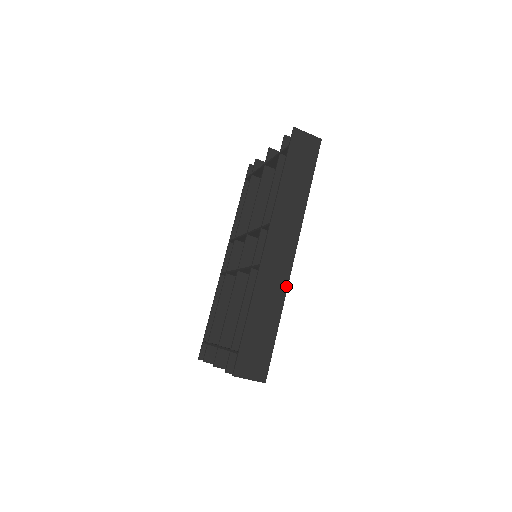
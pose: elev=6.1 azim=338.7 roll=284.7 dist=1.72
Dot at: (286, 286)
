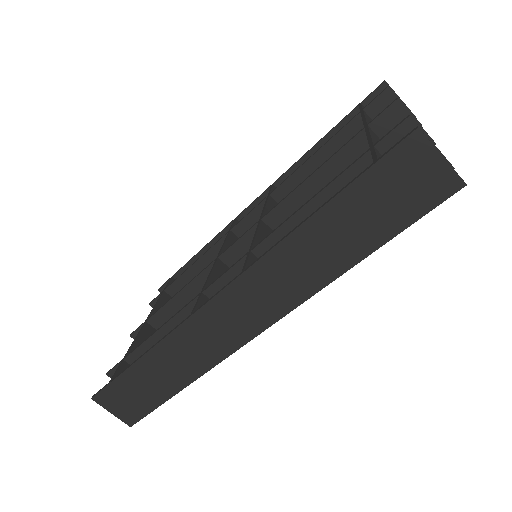
Dot at: (218, 360)
